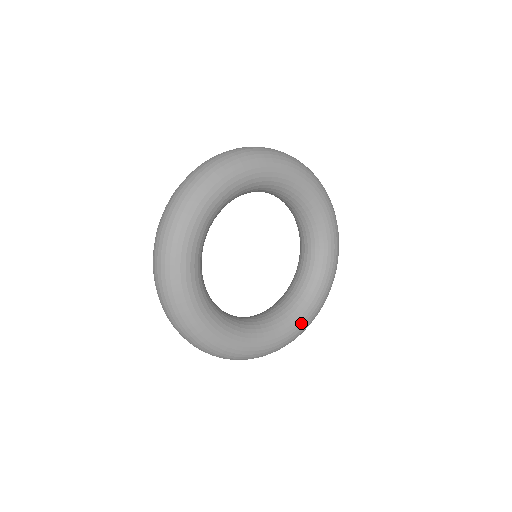
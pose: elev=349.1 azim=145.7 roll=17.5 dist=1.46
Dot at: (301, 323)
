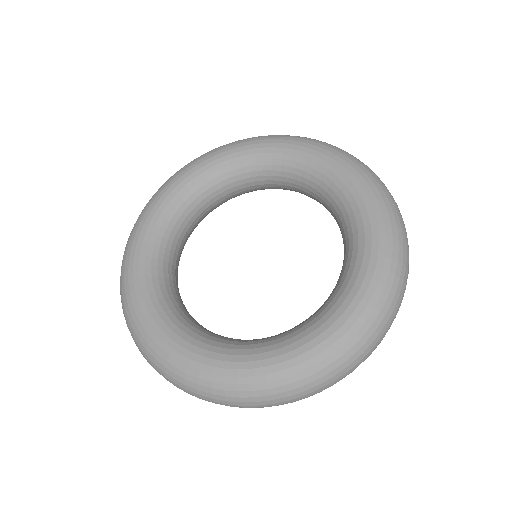
Dot at: (293, 353)
